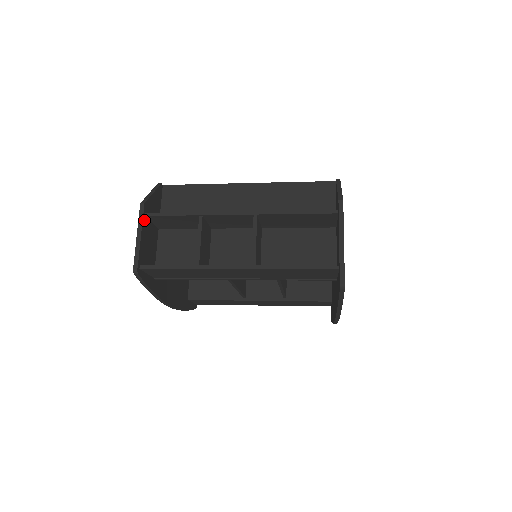
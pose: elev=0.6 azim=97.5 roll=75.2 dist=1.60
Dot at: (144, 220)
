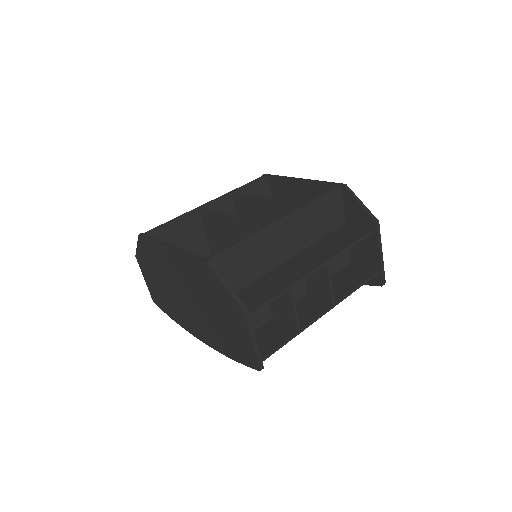
Dot at: (248, 322)
